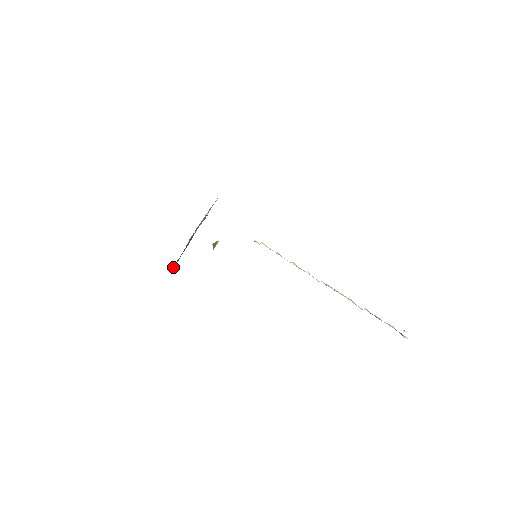
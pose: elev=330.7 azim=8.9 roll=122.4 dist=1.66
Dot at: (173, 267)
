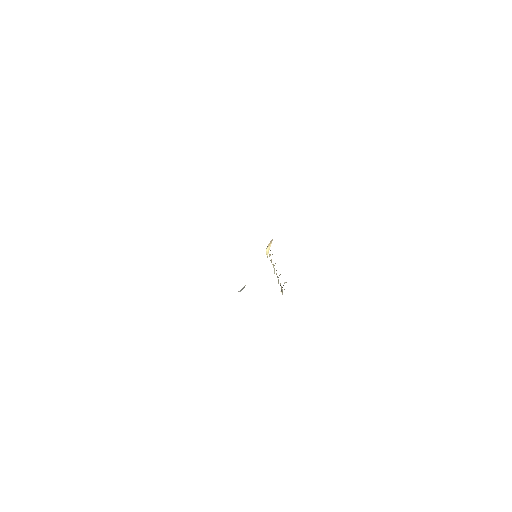
Dot at: occluded
